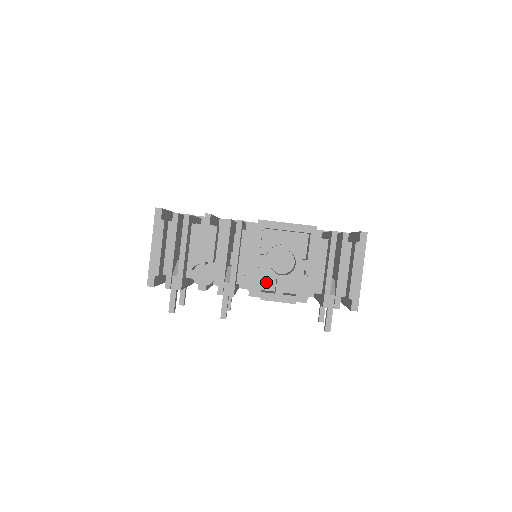
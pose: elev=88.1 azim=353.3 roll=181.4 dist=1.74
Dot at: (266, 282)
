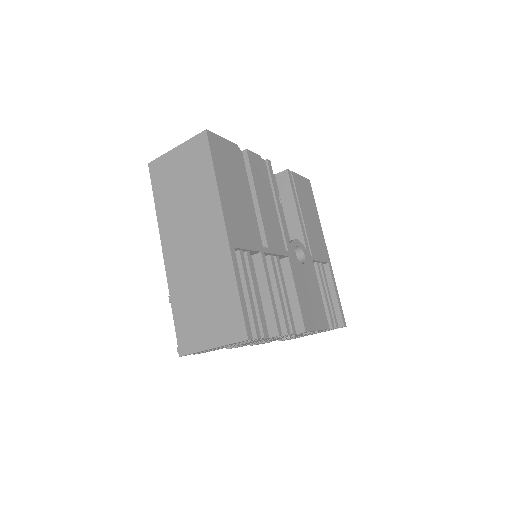
Dot at: occluded
